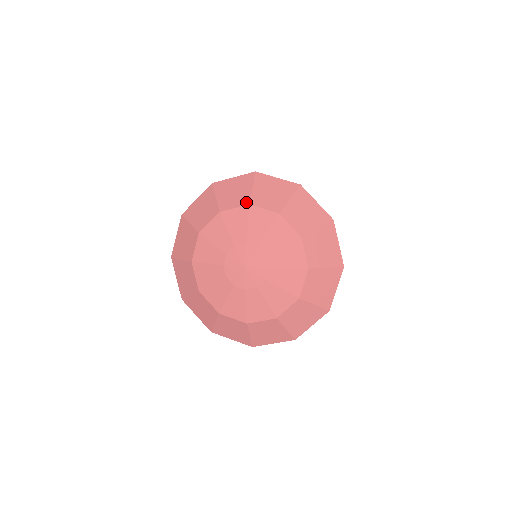
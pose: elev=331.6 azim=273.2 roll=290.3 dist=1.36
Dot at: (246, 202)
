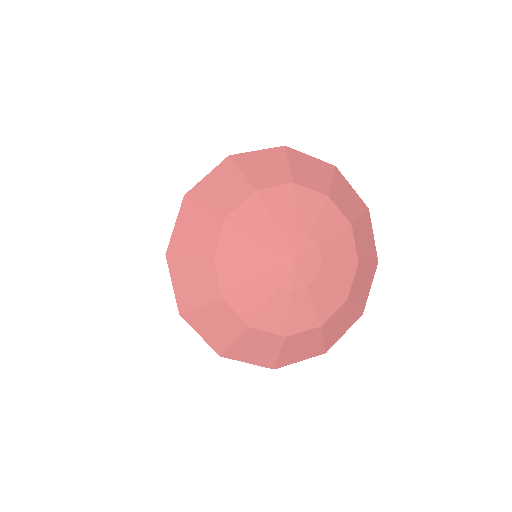
Dot at: (288, 180)
